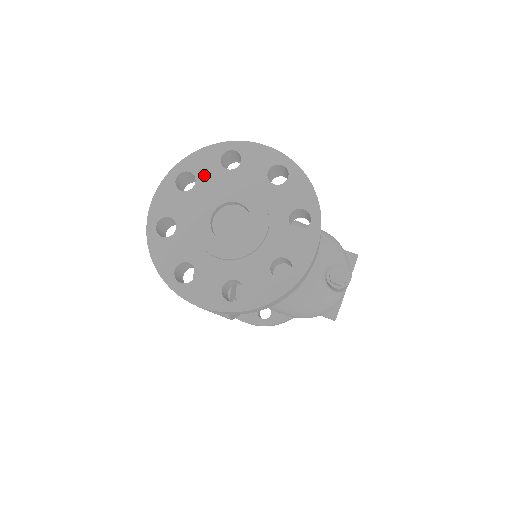
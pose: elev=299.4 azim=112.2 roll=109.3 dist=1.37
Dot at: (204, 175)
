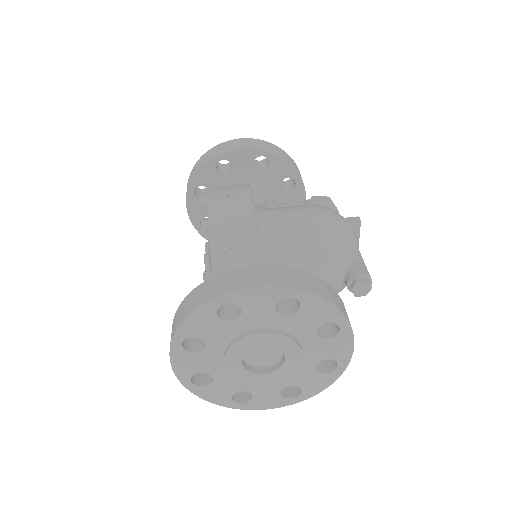
Dot at: (210, 334)
